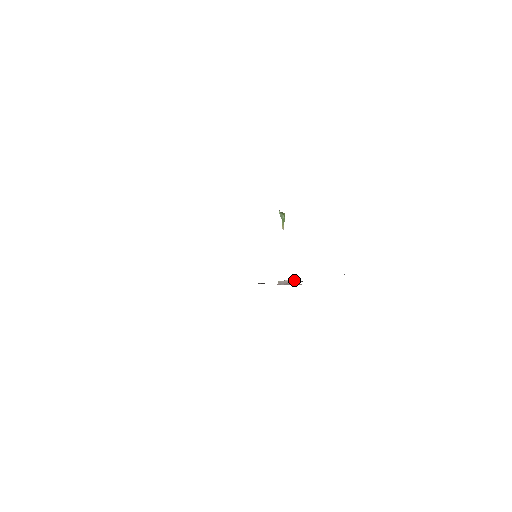
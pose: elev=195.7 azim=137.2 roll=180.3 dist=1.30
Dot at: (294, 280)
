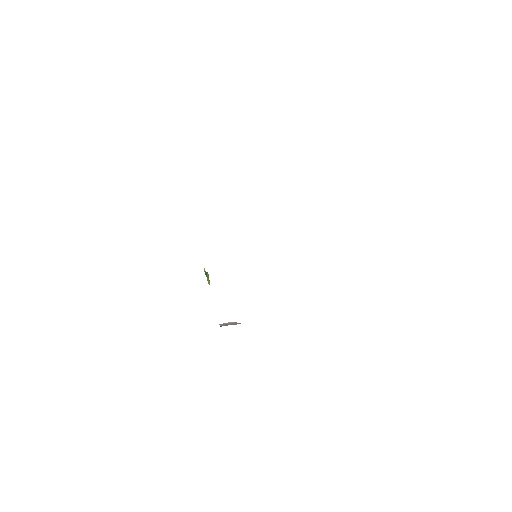
Dot at: (234, 322)
